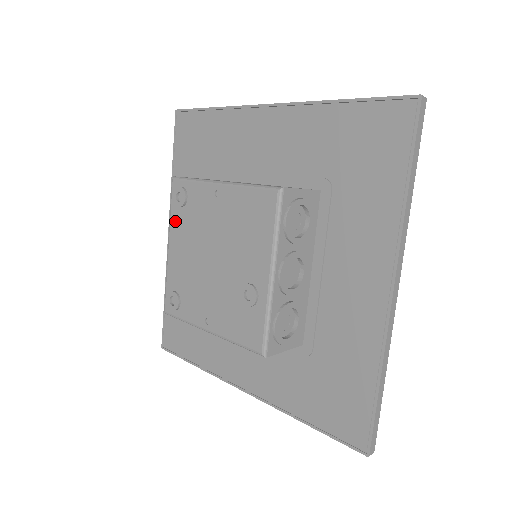
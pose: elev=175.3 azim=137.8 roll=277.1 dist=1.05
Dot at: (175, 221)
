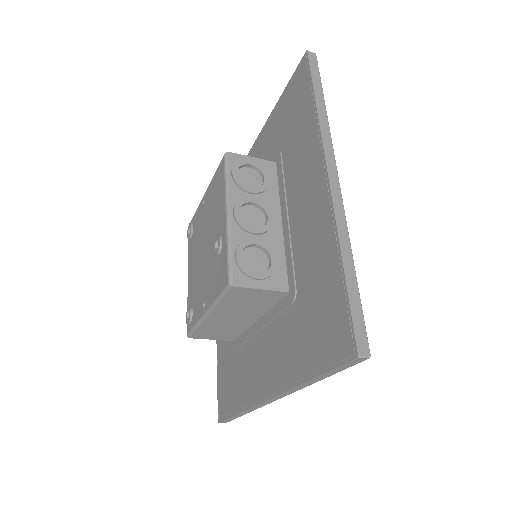
Dot at: (190, 252)
